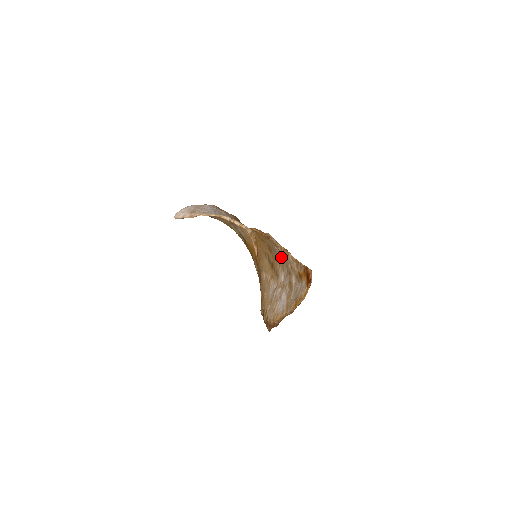
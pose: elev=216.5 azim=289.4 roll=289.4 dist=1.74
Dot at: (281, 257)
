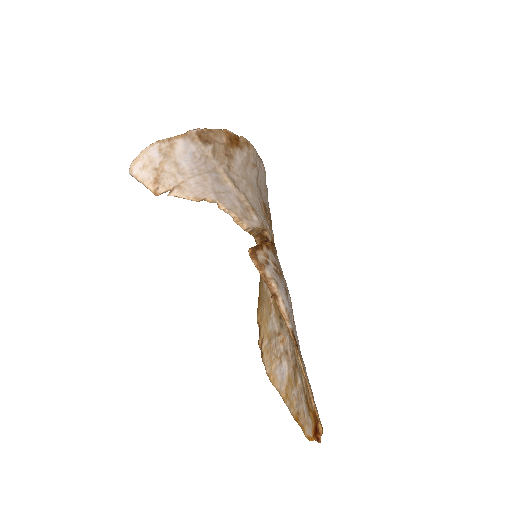
Dot at: occluded
